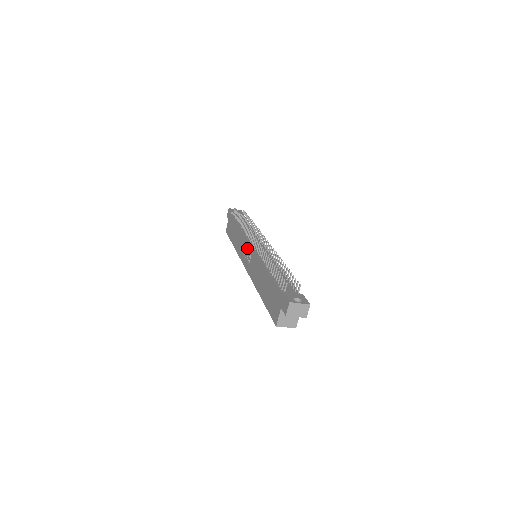
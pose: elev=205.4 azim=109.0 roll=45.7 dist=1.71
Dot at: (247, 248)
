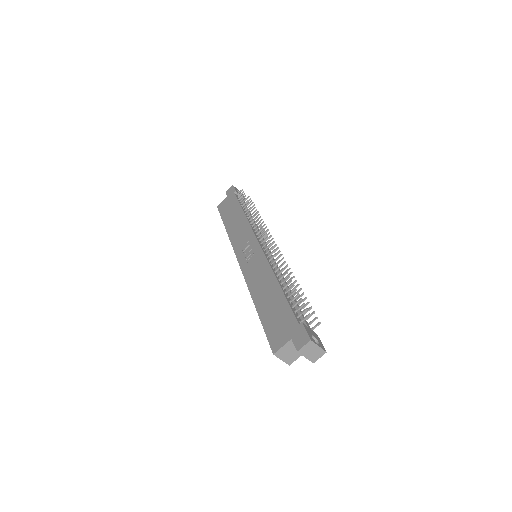
Dot at: (251, 243)
